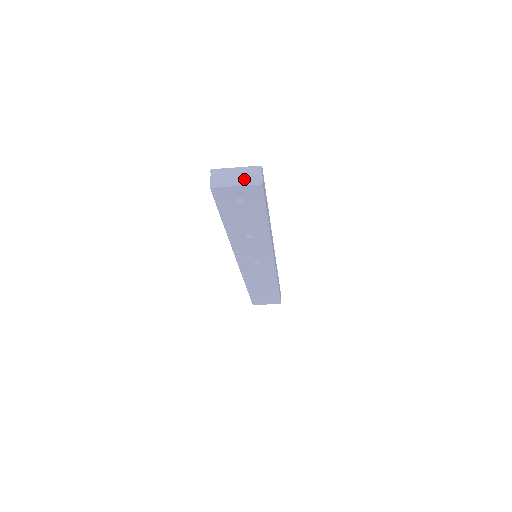
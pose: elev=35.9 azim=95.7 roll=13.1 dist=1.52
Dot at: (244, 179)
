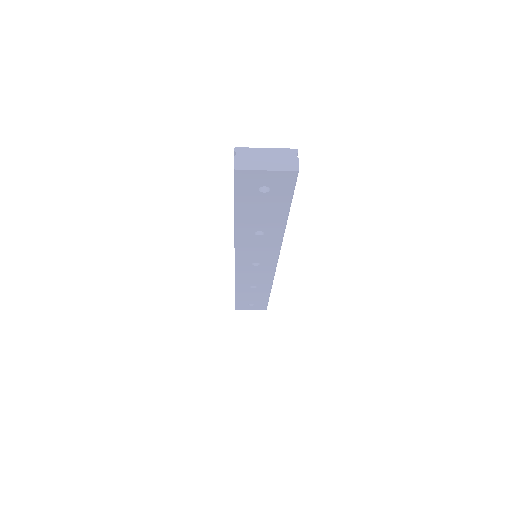
Dot at: (276, 163)
